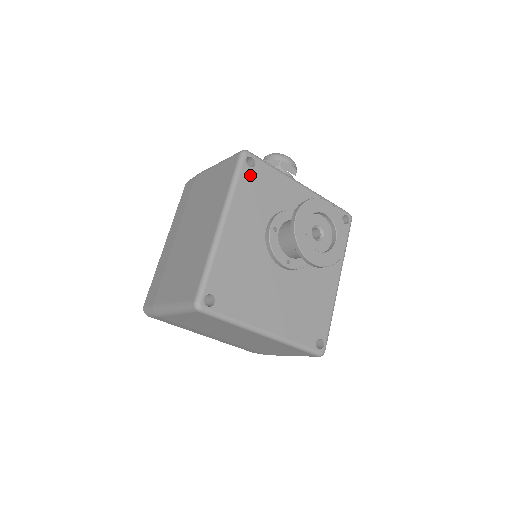
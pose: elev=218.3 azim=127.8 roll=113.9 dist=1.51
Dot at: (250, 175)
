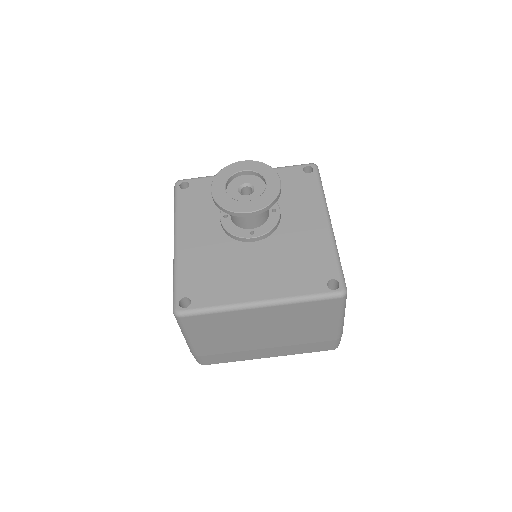
Dot at: (188, 194)
